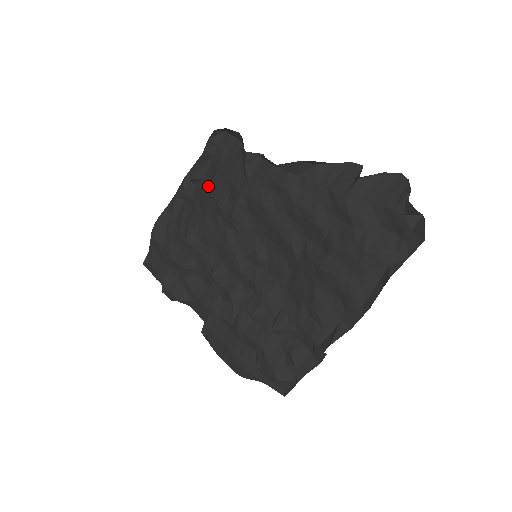
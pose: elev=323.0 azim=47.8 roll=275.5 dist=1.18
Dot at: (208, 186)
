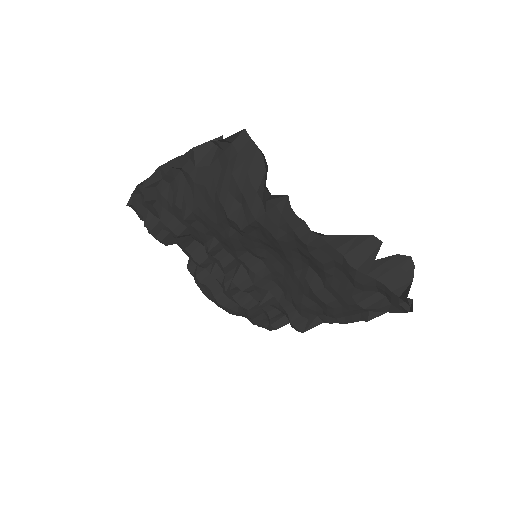
Dot at: (215, 183)
